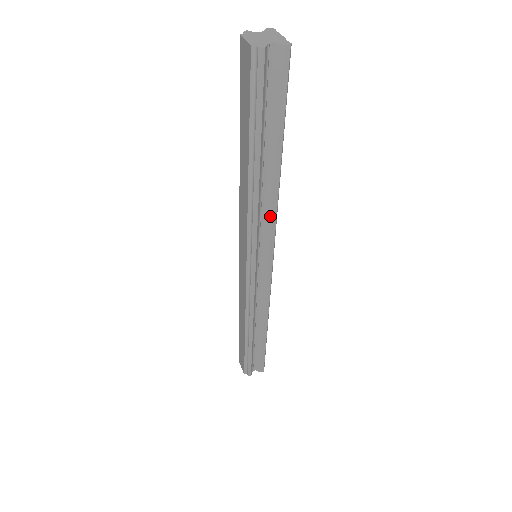
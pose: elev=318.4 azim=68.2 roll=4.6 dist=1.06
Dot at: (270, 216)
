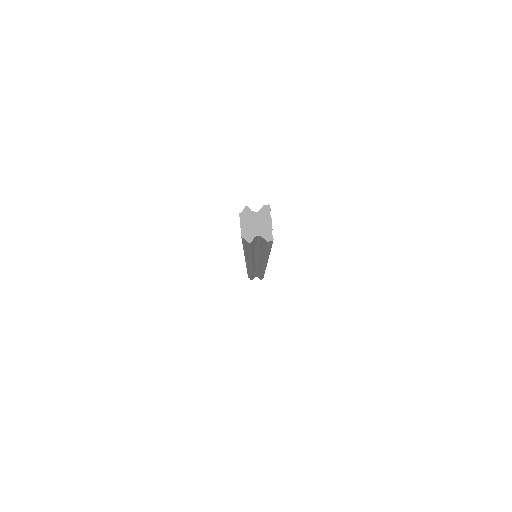
Dot at: (262, 261)
